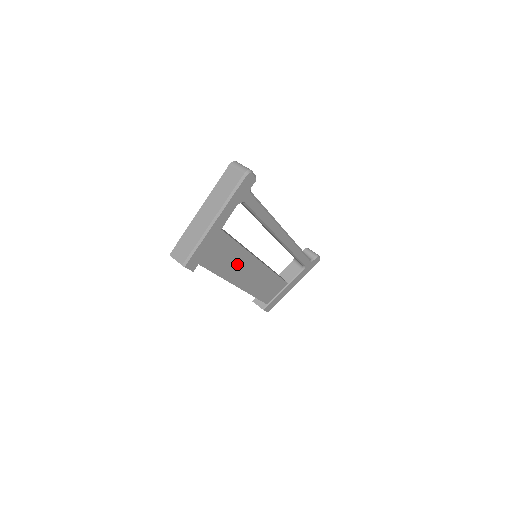
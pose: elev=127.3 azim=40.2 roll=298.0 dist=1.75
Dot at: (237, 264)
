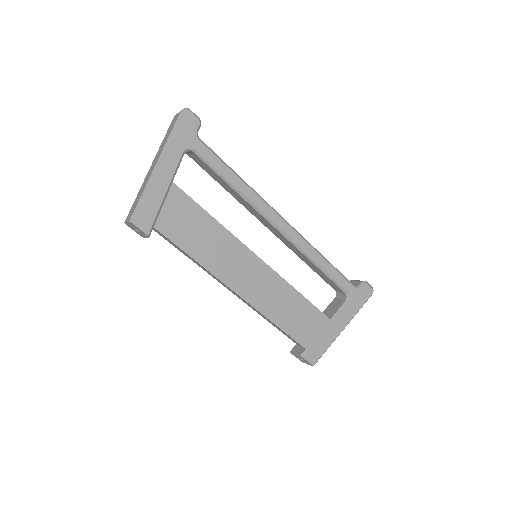
Dot at: (220, 250)
